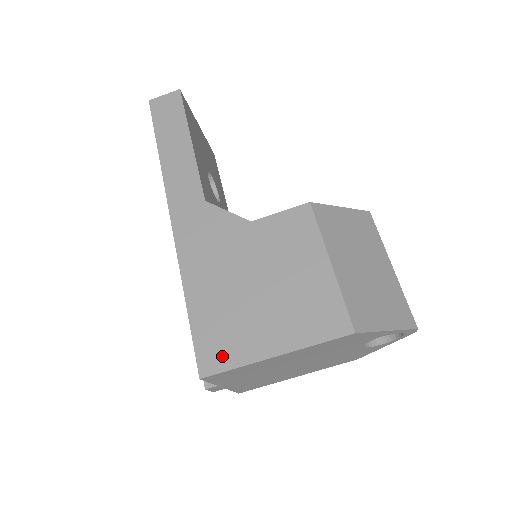
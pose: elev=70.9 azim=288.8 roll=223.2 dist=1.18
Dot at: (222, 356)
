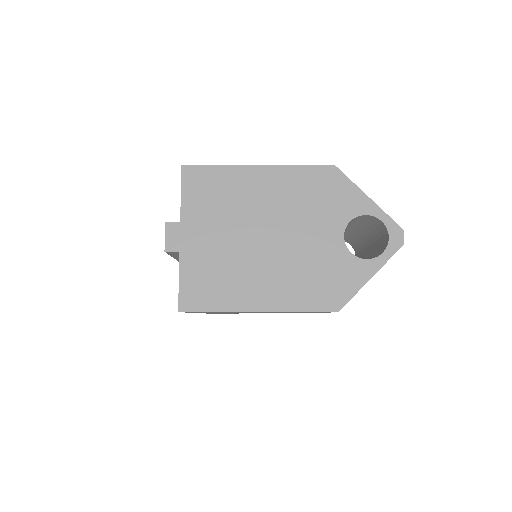
Dot at: occluded
